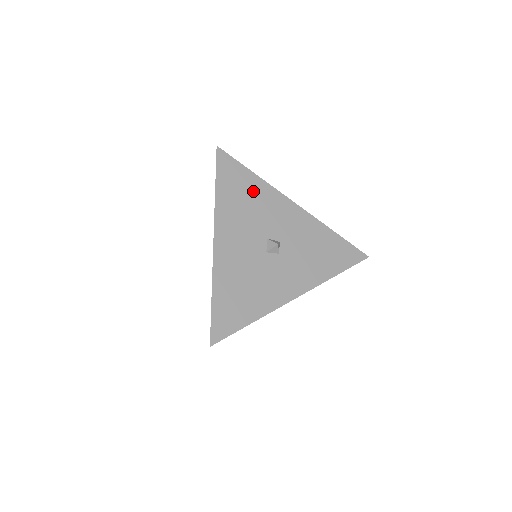
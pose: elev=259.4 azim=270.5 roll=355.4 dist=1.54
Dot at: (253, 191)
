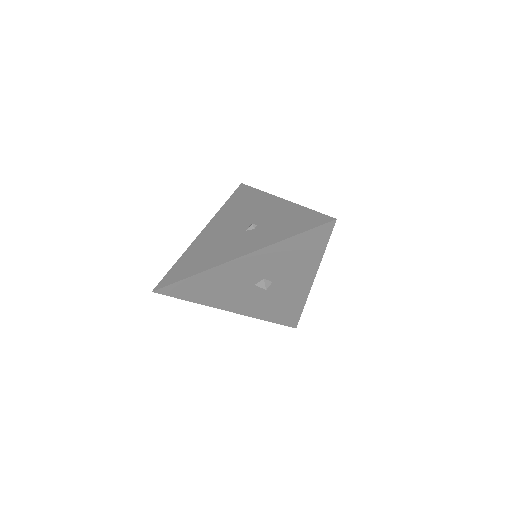
Dot at: (208, 282)
